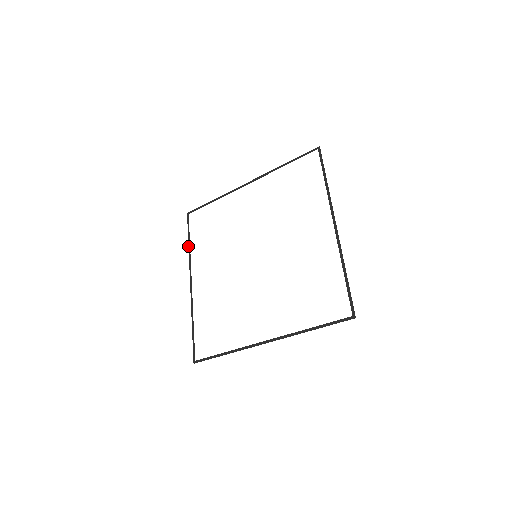
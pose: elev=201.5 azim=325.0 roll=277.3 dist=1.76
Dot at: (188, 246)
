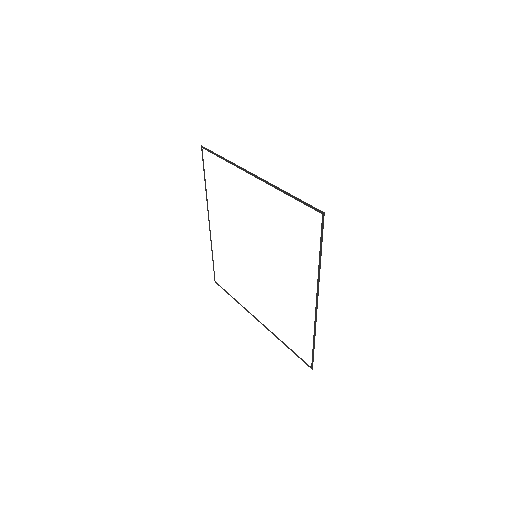
Dot at: occluded
